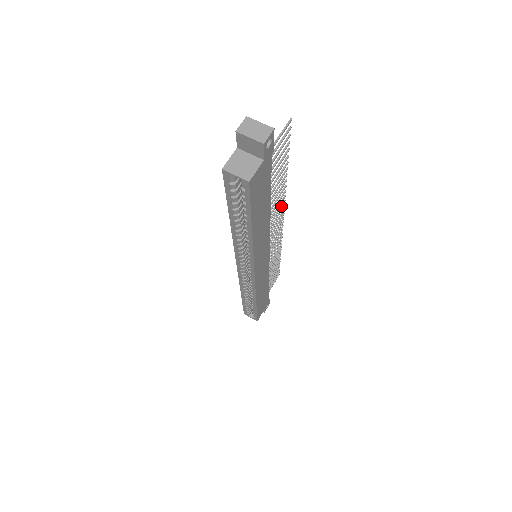
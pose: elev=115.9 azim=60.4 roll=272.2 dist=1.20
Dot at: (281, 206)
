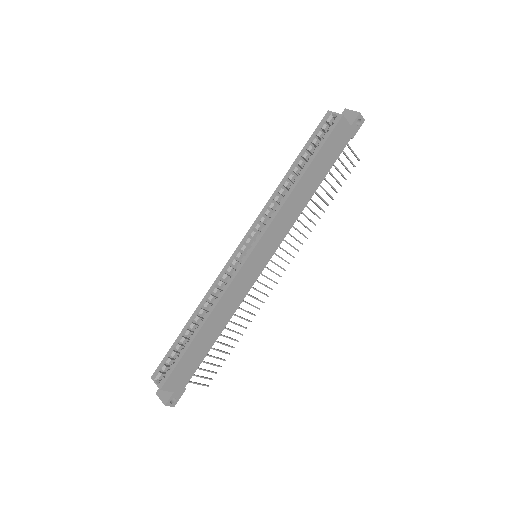
Dot at: occluded
